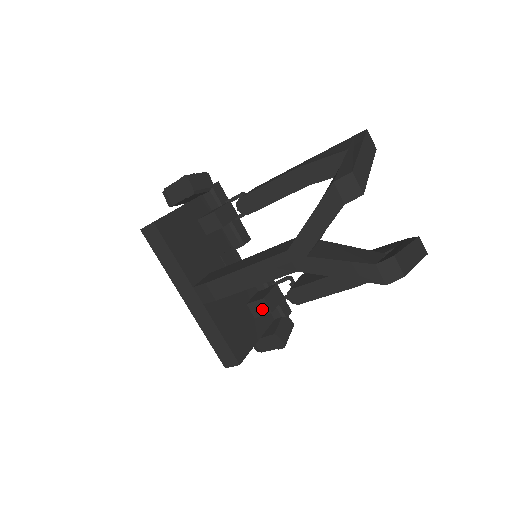
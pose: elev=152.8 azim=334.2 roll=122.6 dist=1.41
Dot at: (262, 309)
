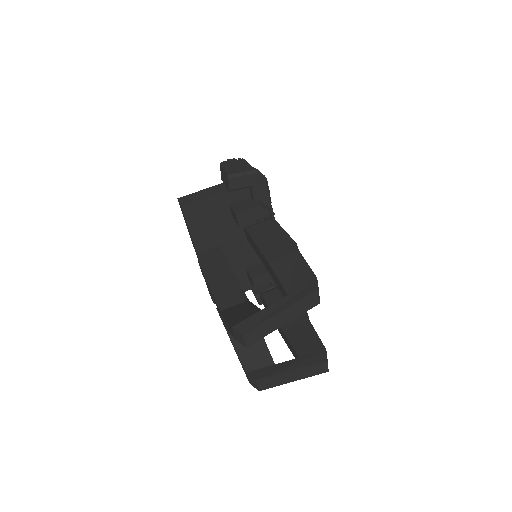
Dot at: (251, 281)
